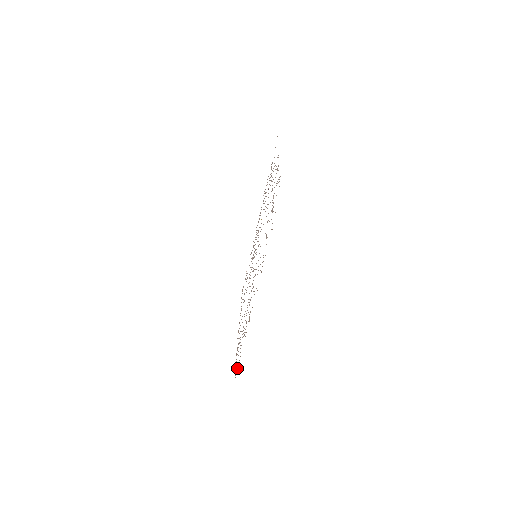
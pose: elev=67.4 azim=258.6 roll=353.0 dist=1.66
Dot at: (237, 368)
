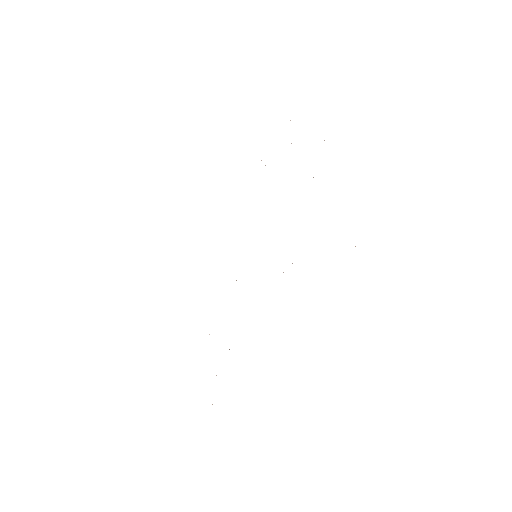
Dot at: occluded
